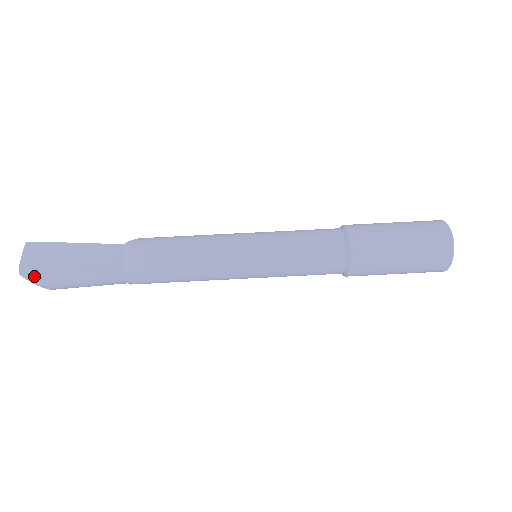
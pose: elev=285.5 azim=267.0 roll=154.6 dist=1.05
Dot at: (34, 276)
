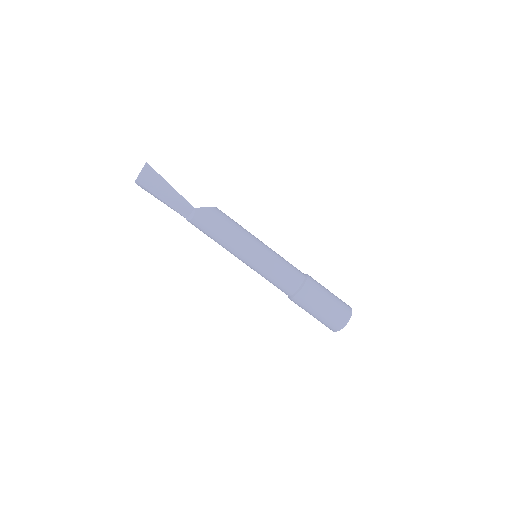
Dot at: (142, 187)
